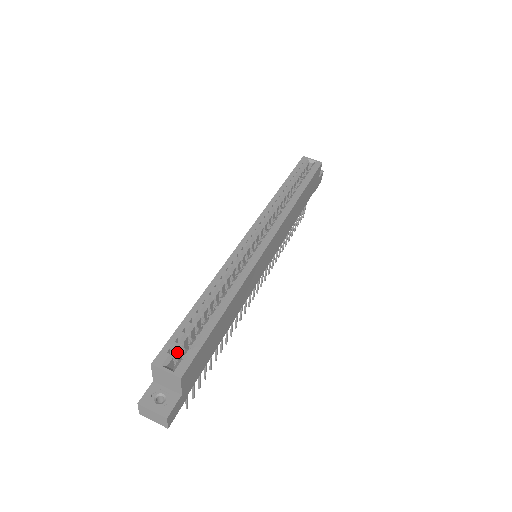
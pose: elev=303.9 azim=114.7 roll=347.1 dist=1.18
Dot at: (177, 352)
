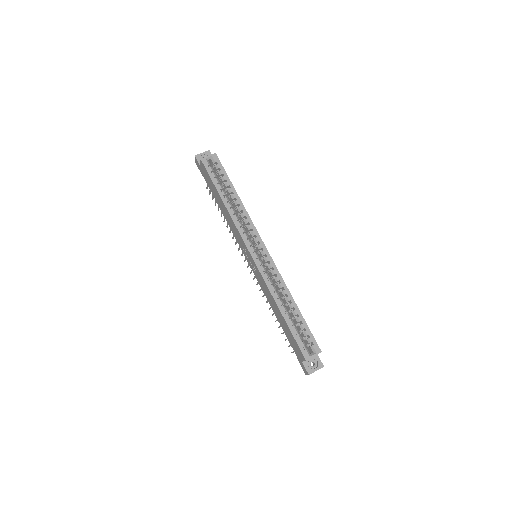
Dot at: (304, 344)
